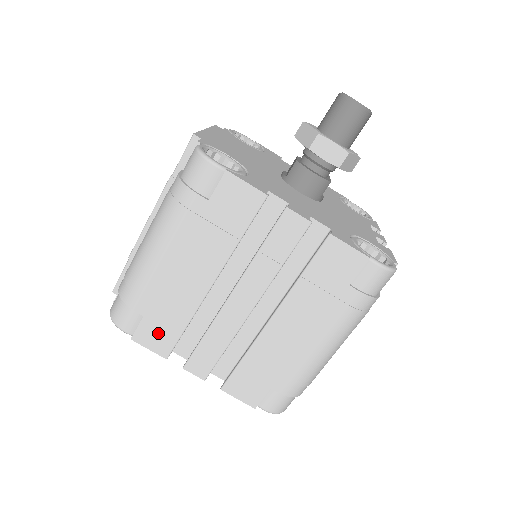
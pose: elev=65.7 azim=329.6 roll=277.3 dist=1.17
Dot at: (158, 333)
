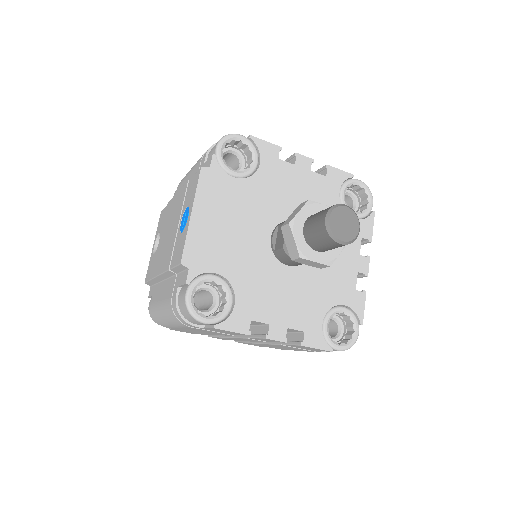
Dot at: occluded
